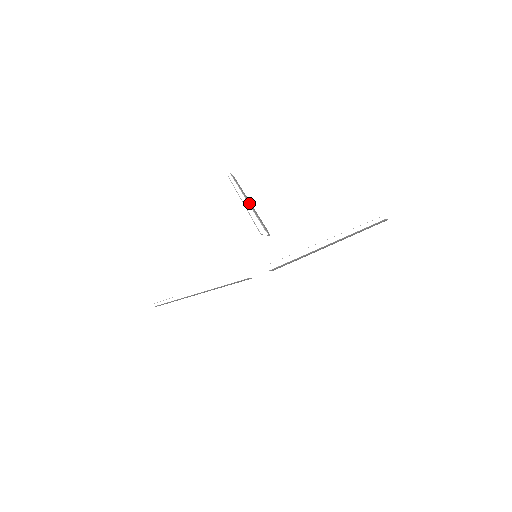
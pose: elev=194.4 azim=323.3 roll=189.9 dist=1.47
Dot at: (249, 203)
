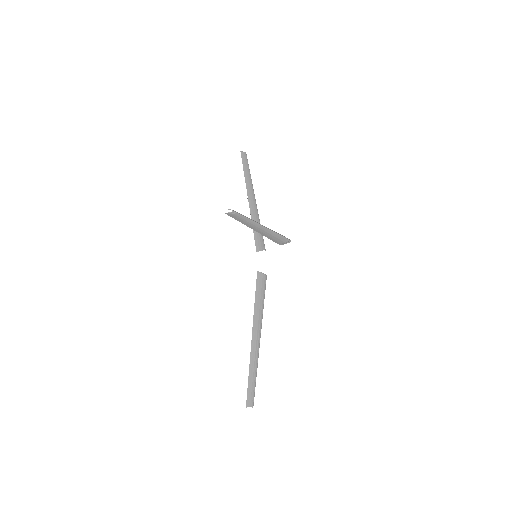
Dot at: (255, 230)
